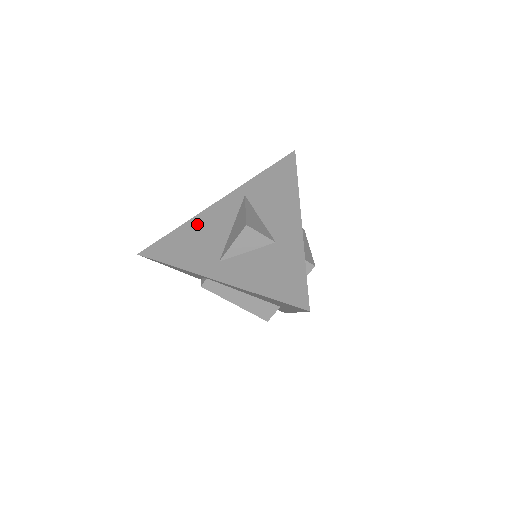
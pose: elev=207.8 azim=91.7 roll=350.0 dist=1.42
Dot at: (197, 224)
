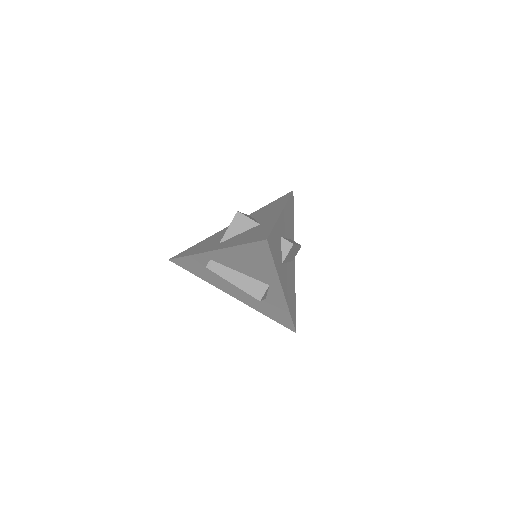
Dot at: (214, 236)
